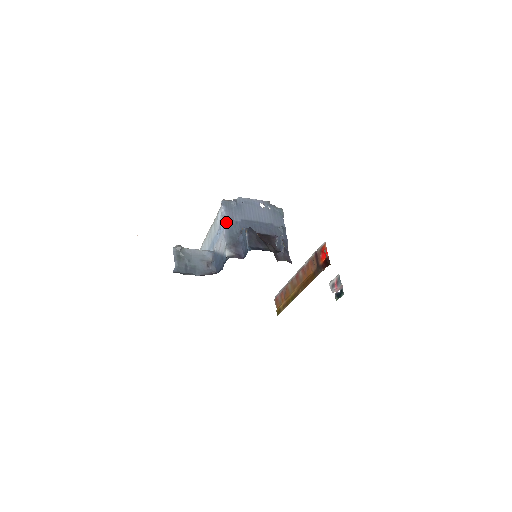
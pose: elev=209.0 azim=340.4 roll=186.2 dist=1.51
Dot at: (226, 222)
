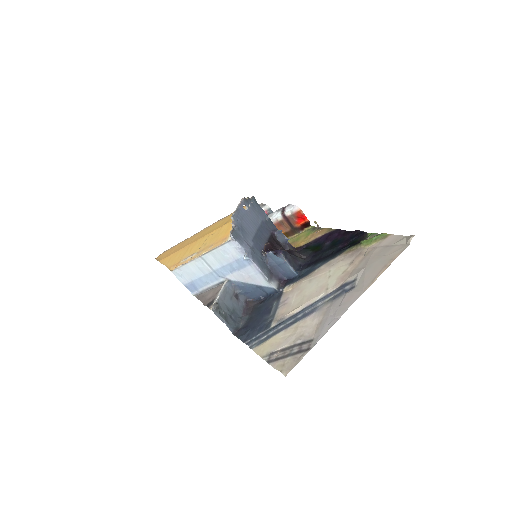
Dot at: (251, 256)
